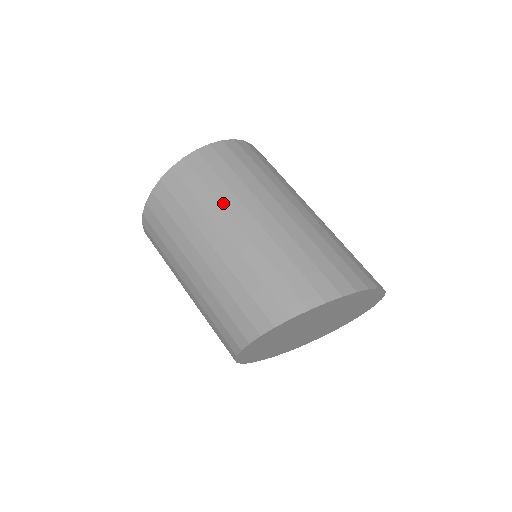
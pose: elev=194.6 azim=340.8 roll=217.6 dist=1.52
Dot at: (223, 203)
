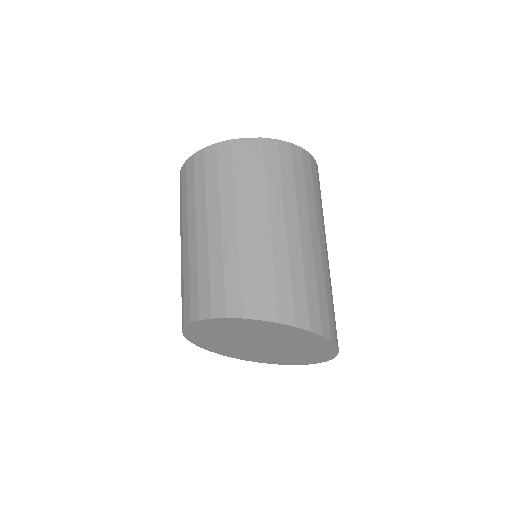
Dot at: (309, 207)
